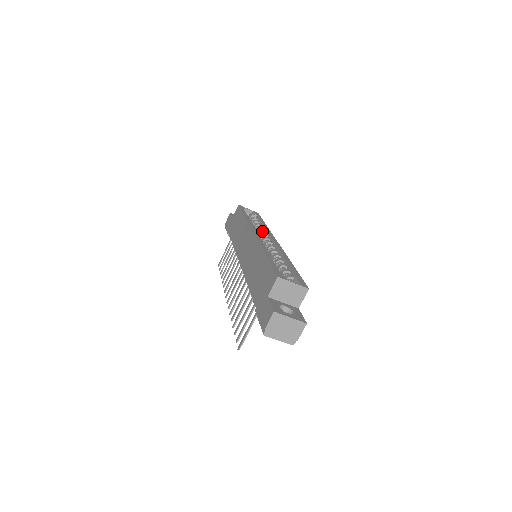
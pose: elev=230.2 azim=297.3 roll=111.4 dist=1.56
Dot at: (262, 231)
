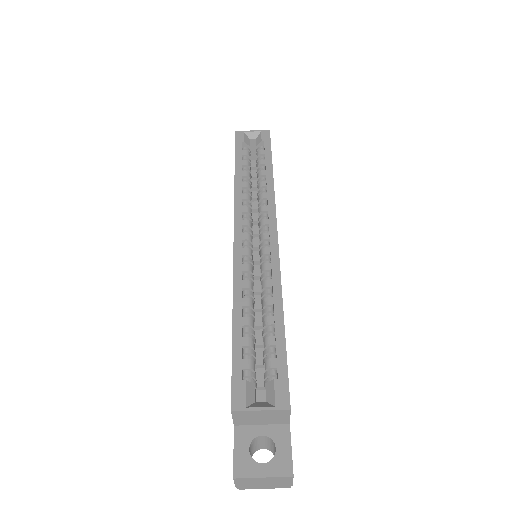
Dot at: (261, 199)
